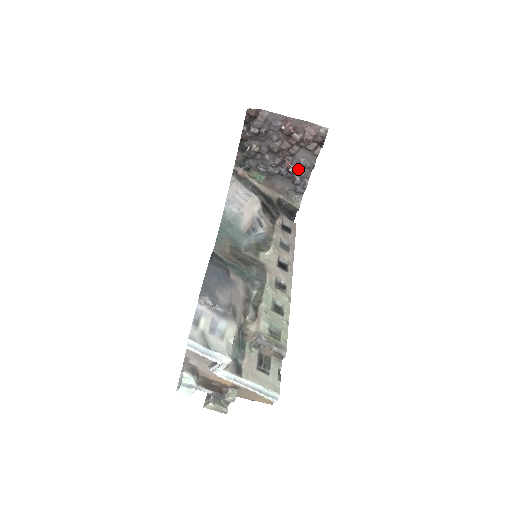
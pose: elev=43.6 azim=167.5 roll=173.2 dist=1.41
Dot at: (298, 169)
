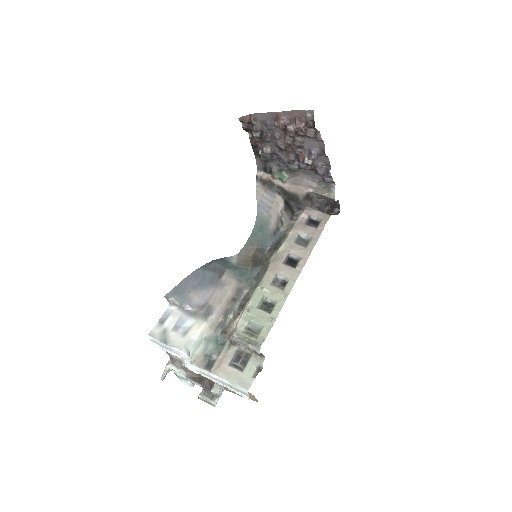
Dot at: (313, 159)
